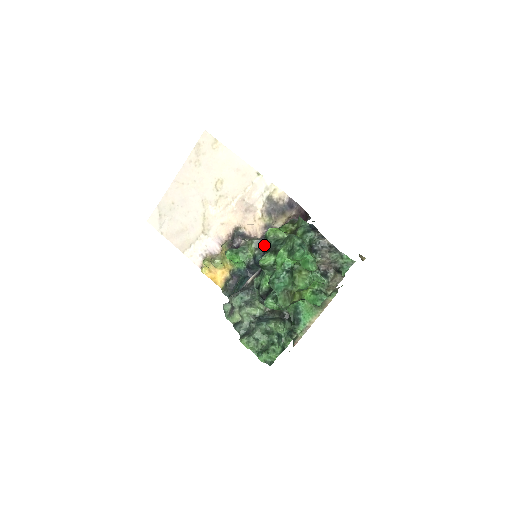
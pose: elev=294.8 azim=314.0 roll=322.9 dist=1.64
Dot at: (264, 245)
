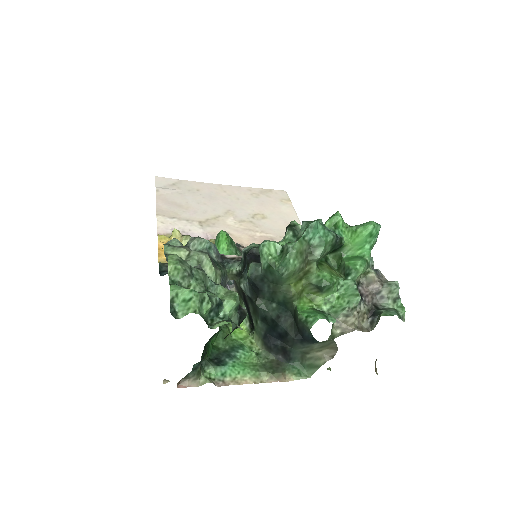
Dot at: occluded
